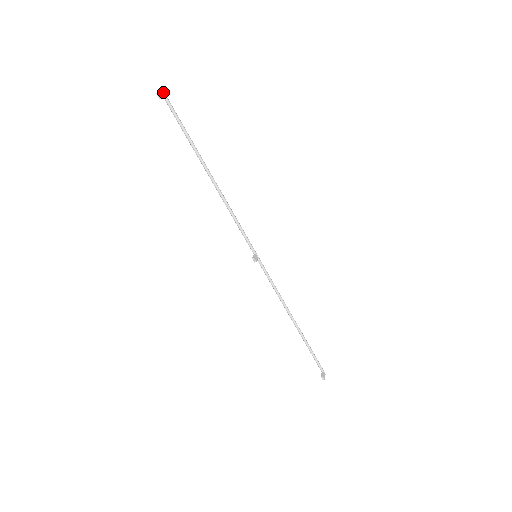
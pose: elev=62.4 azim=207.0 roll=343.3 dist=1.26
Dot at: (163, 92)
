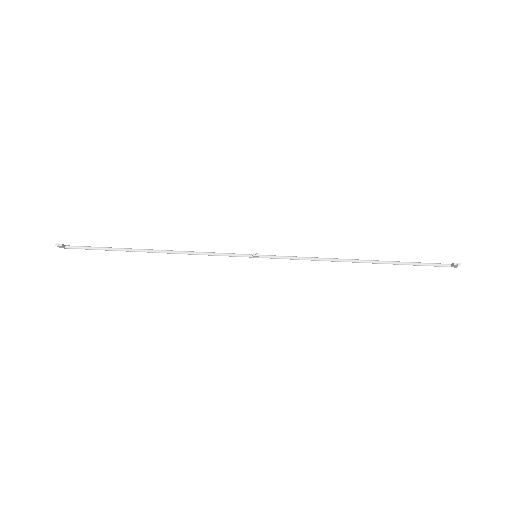
Dot at: (62, 245)
